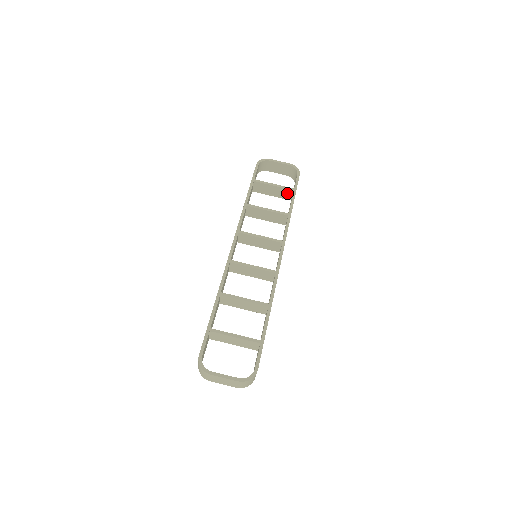
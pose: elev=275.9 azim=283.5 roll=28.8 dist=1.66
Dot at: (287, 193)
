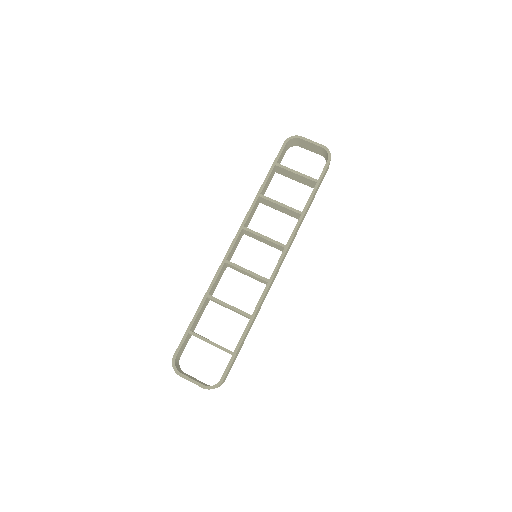
Dot at: (310, 182)
